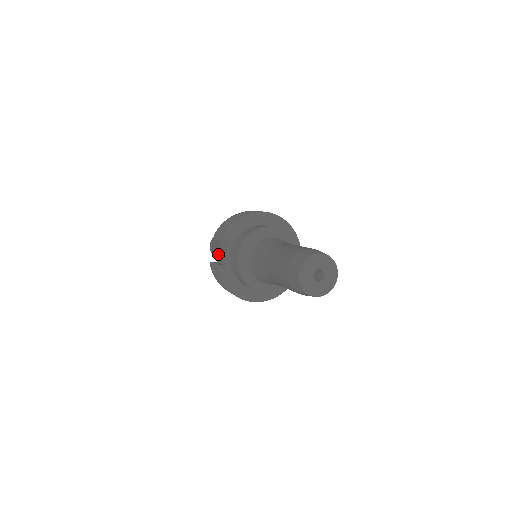
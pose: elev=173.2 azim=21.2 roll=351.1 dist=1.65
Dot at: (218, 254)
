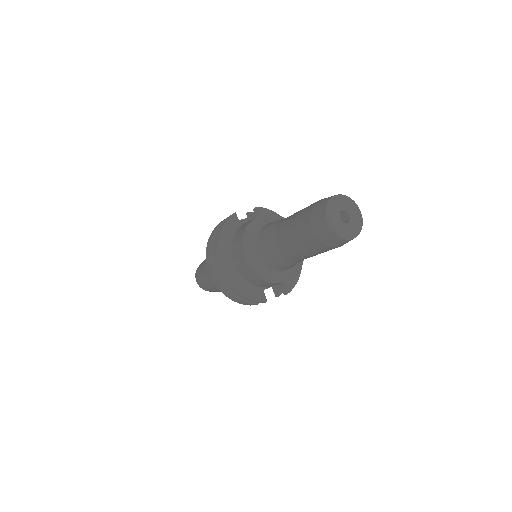
Dot at: occluded
